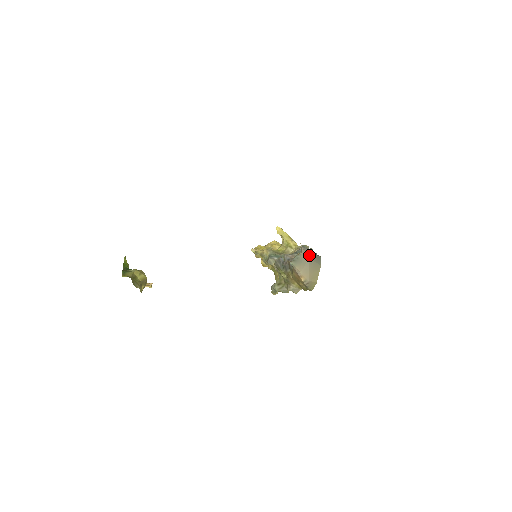
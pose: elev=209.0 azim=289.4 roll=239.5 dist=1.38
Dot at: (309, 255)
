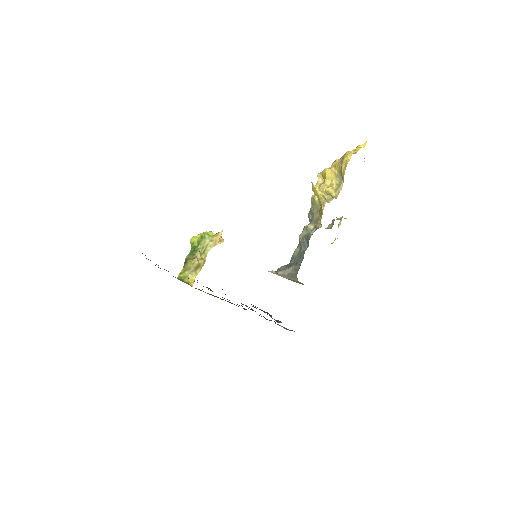
Dot at: (283, 275)
